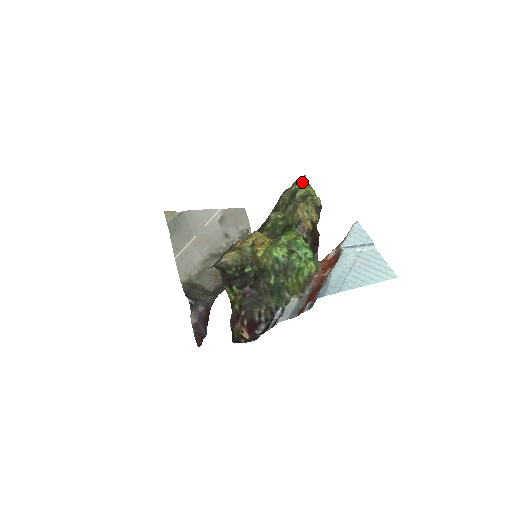
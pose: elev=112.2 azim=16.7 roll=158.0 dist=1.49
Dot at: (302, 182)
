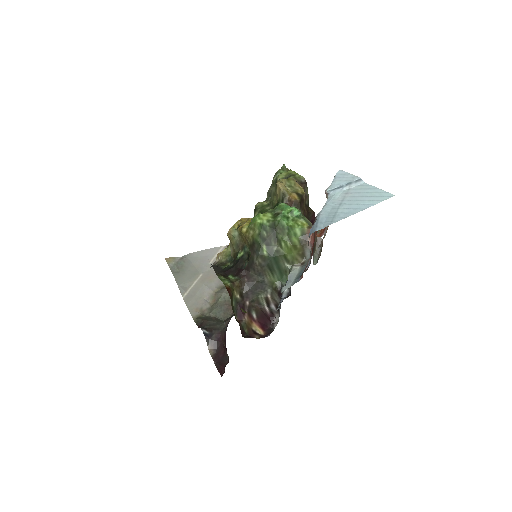
Dot at: (282, 170)
